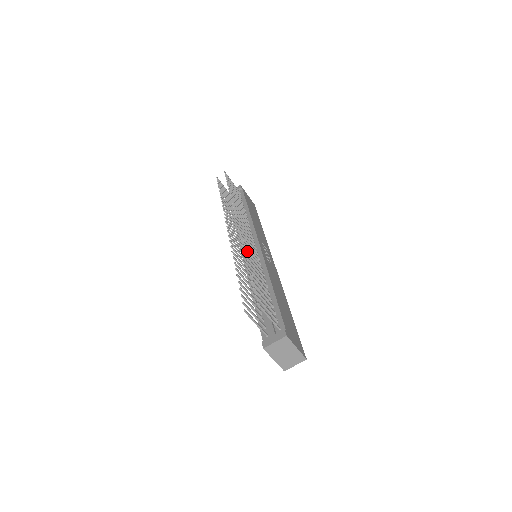
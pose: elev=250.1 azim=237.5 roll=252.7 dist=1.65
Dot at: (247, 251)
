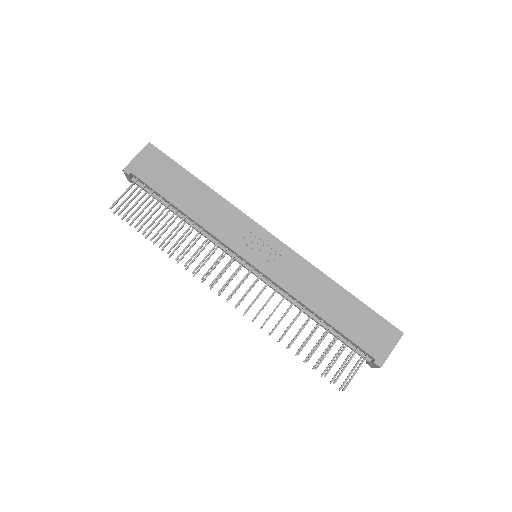
Dot at: occluded
